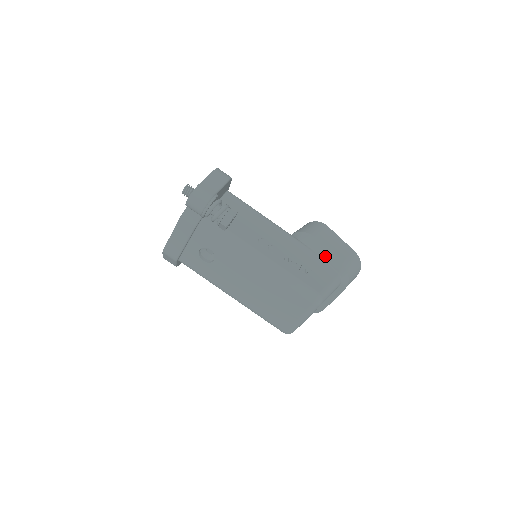
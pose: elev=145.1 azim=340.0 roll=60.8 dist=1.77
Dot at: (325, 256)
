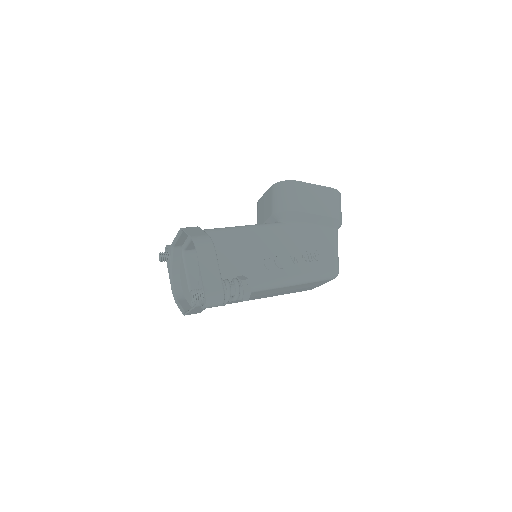
Dot at: (315, 221)
